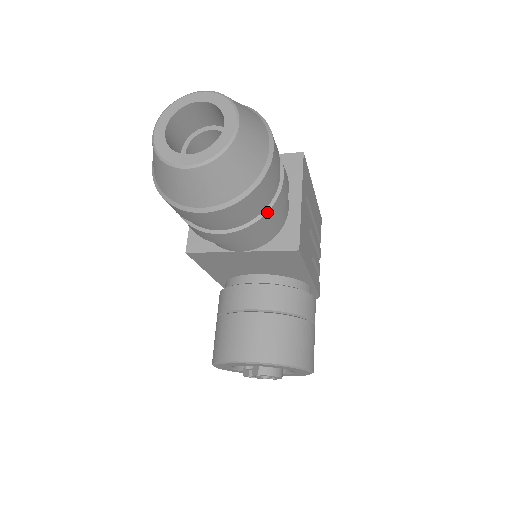
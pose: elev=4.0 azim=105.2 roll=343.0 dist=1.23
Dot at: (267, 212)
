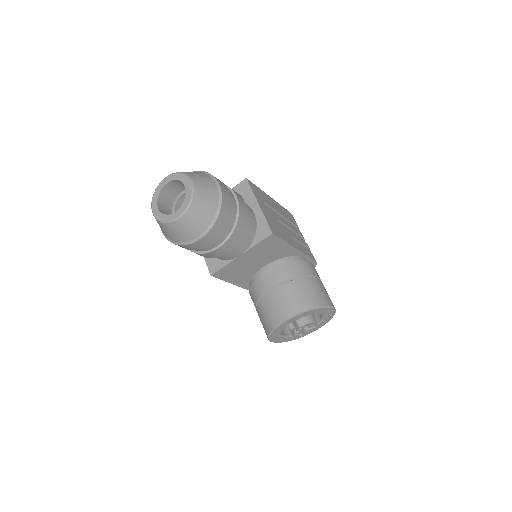
Dot at: (237, 220)
